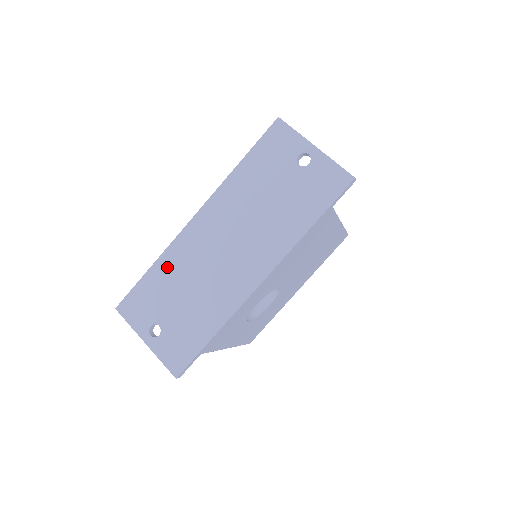
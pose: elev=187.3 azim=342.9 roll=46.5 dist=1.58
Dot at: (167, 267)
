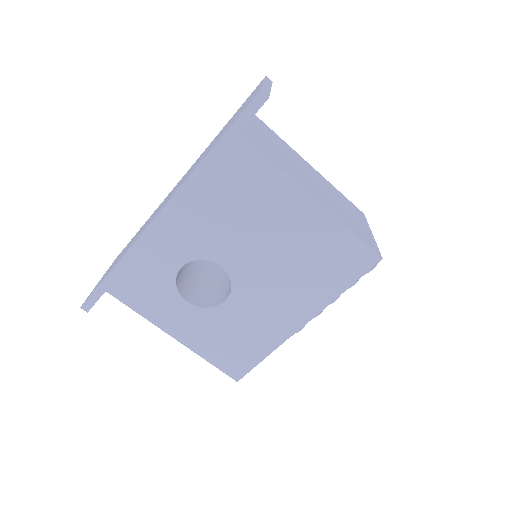
Dot at: occluded
